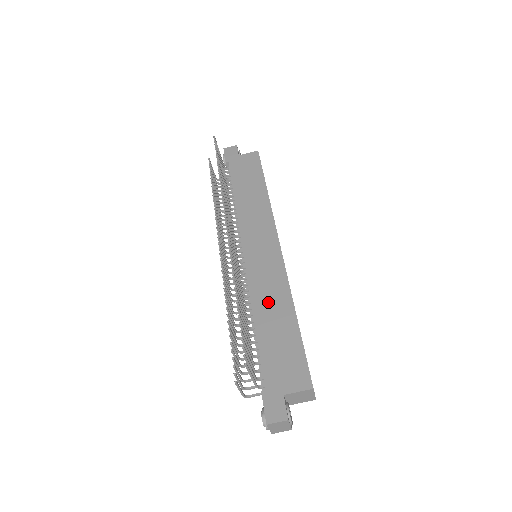
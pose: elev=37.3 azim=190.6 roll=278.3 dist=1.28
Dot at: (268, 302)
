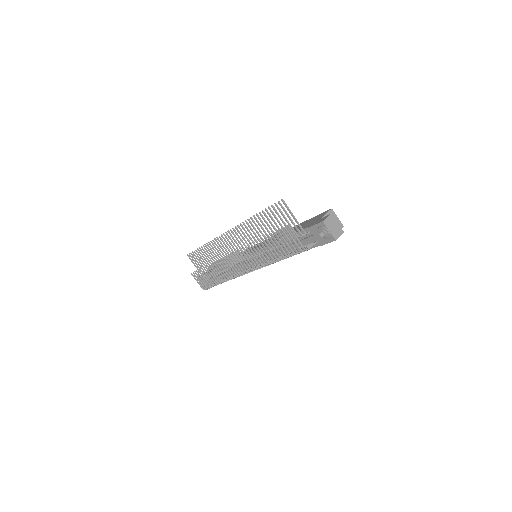
Dot at: occluded
